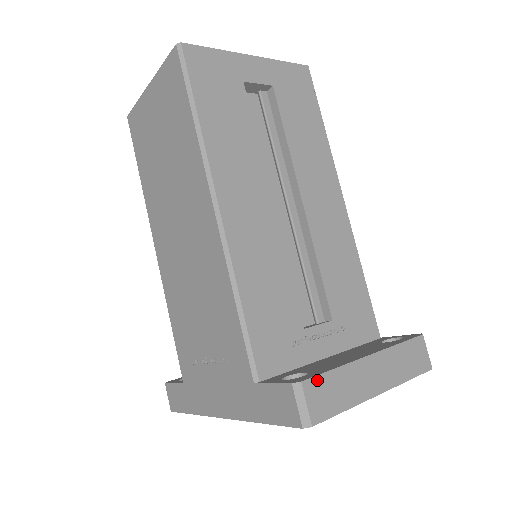
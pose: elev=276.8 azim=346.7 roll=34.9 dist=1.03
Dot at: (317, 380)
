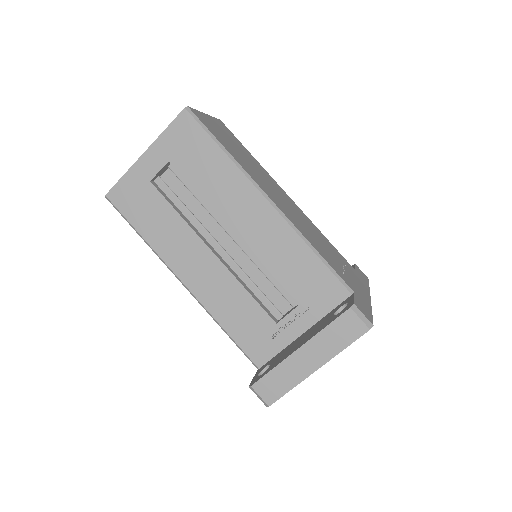
Dot at: (262, 381)
